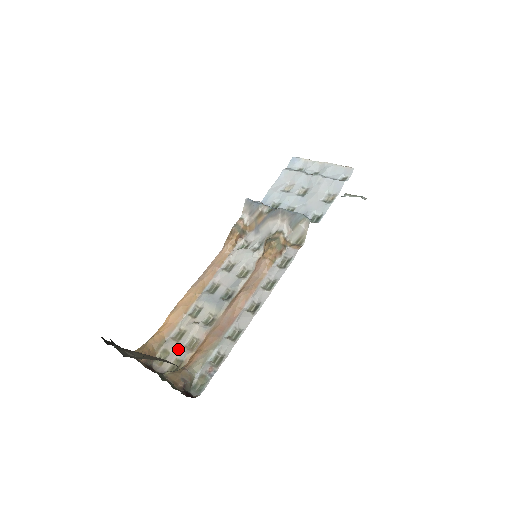
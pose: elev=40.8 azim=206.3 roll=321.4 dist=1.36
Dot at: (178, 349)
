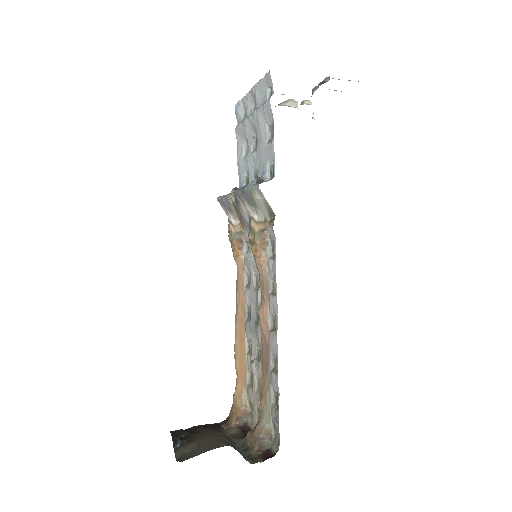
Dot at: (254, 397)
